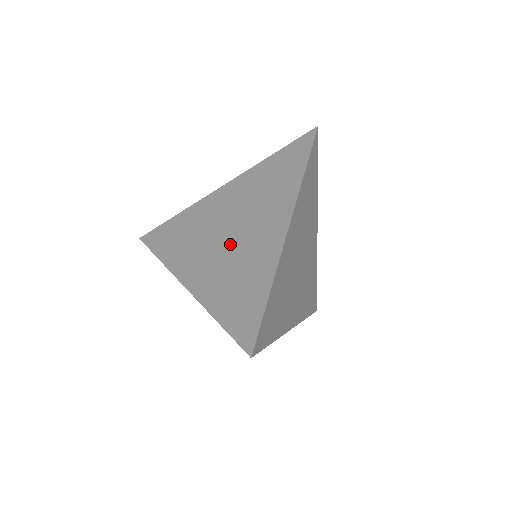
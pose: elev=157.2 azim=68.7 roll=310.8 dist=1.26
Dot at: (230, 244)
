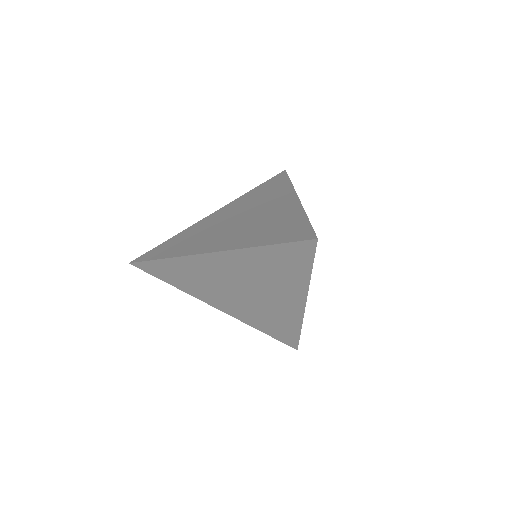
Dot at: (250, 299)
